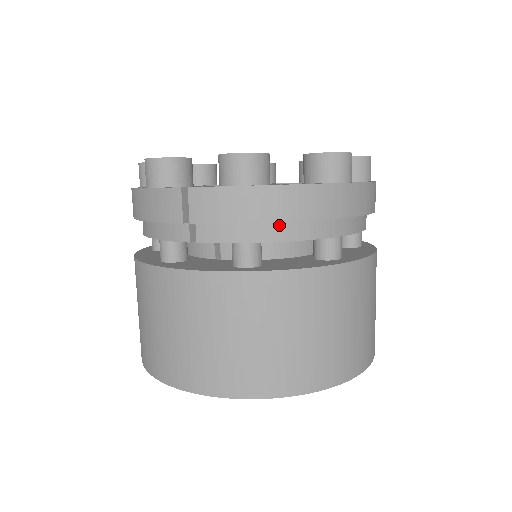
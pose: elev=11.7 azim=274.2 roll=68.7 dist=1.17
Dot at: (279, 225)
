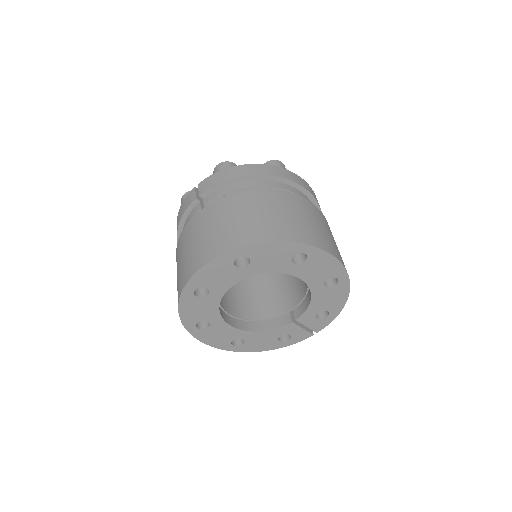
Dot at: (245, 182)
